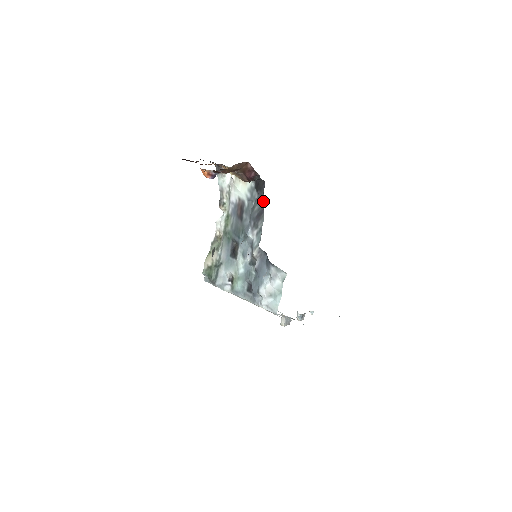
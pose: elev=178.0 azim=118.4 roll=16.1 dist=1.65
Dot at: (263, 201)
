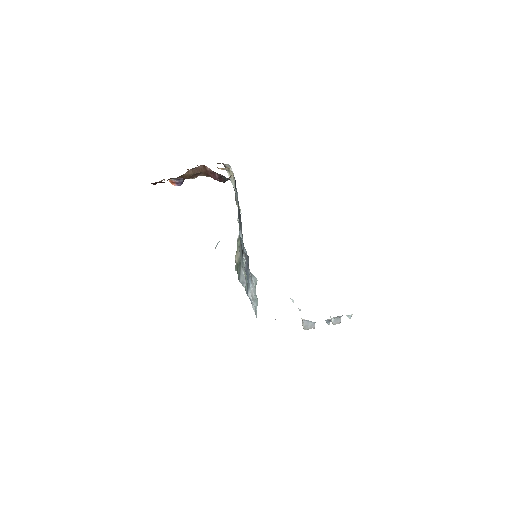
Dot at: occluded
